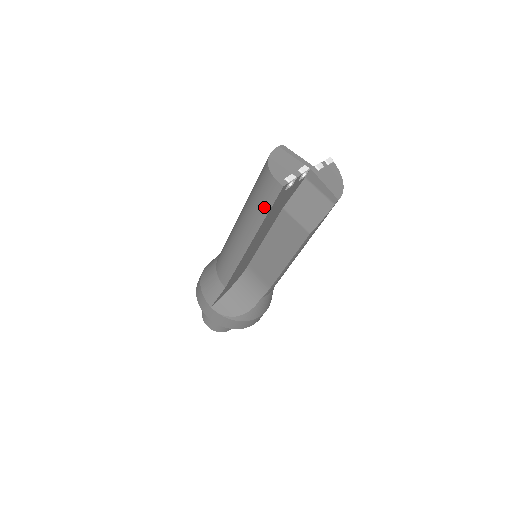
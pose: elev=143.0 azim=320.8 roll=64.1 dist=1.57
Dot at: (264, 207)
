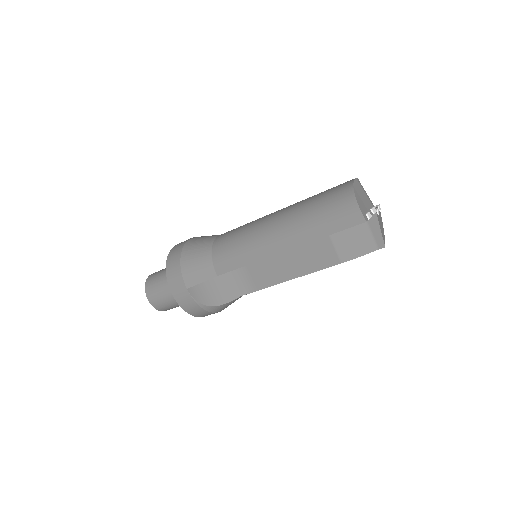
Dot at: (330, 228)
